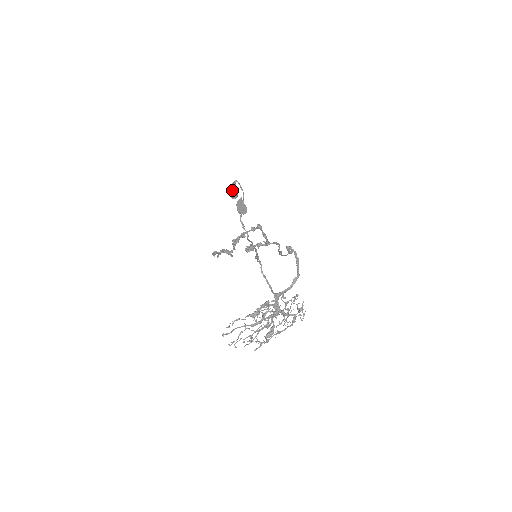
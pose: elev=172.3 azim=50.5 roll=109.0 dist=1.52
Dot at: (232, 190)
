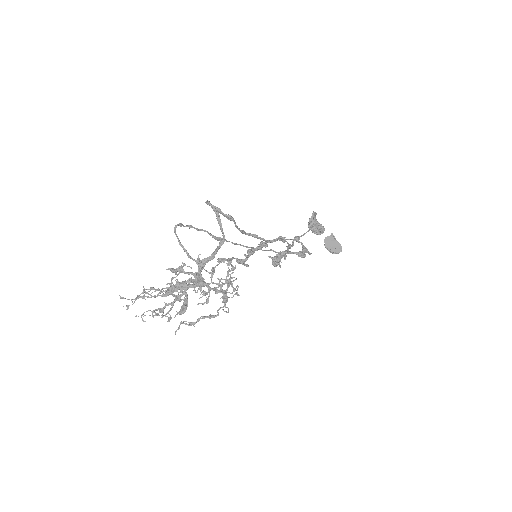
Dot at: (309, 222)
